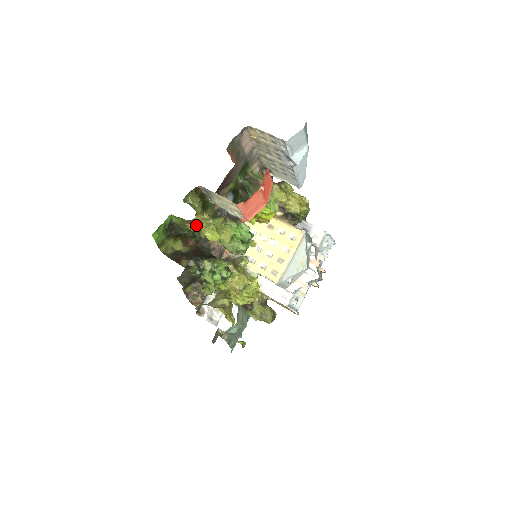
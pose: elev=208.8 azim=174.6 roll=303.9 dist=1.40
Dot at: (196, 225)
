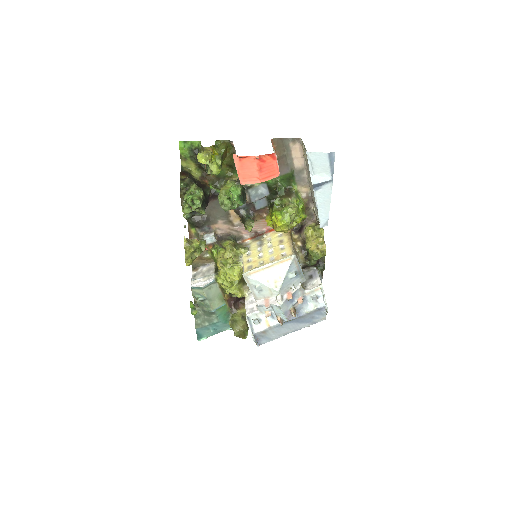
Dot at: occluded
